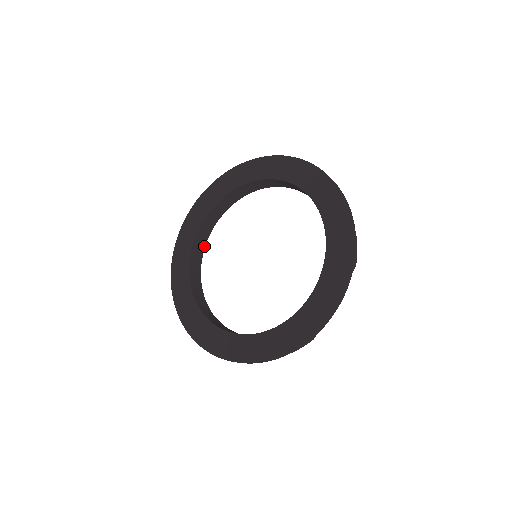
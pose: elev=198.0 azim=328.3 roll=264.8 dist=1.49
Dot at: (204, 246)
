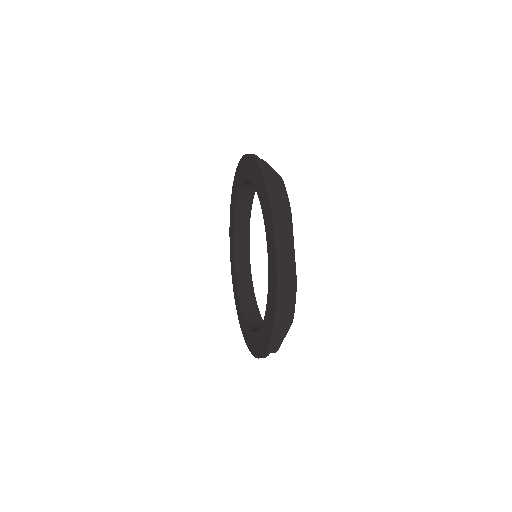
Dot at: (250, 212)
